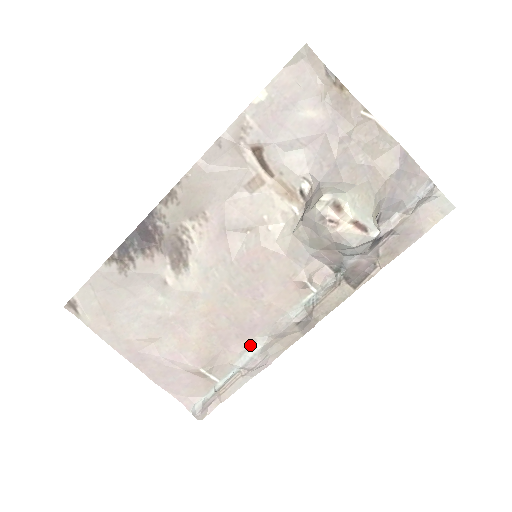
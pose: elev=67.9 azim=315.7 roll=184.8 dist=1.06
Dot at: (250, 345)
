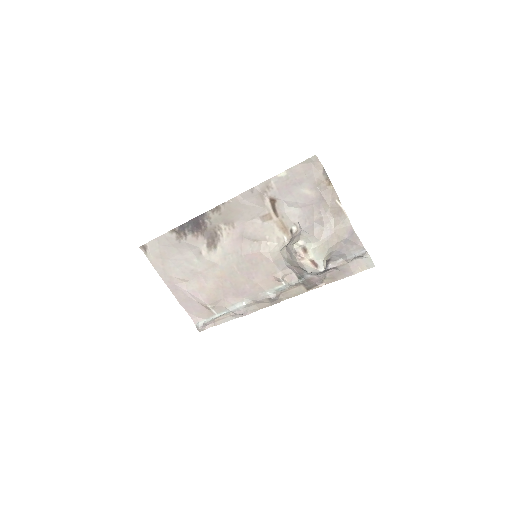
Dot at: (239, 301)
